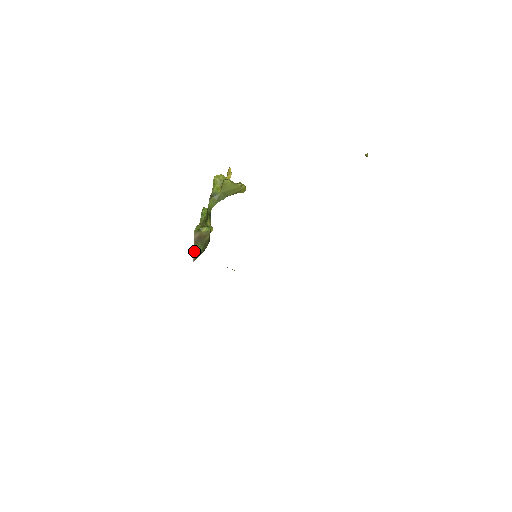
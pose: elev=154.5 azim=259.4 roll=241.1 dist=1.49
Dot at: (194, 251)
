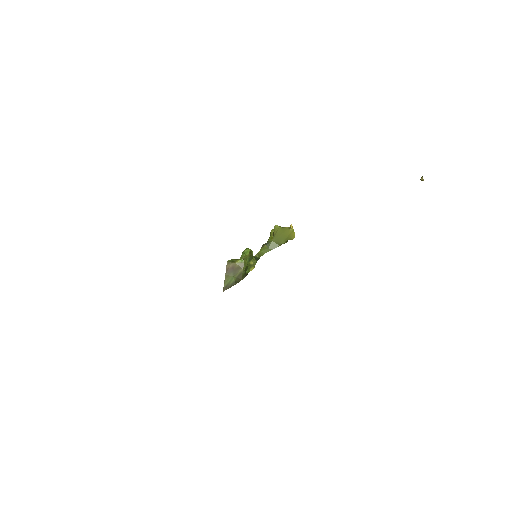
Dot at: (225, 281)
